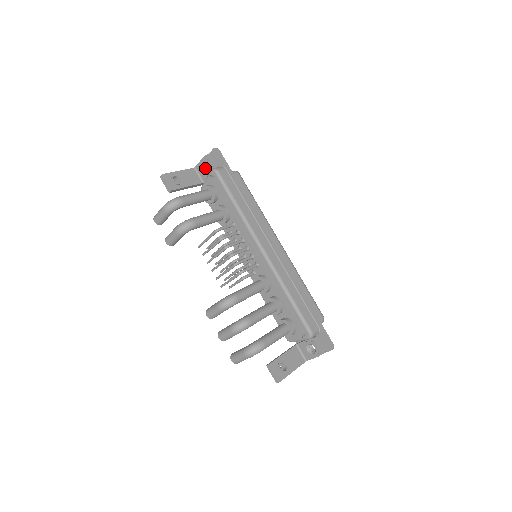
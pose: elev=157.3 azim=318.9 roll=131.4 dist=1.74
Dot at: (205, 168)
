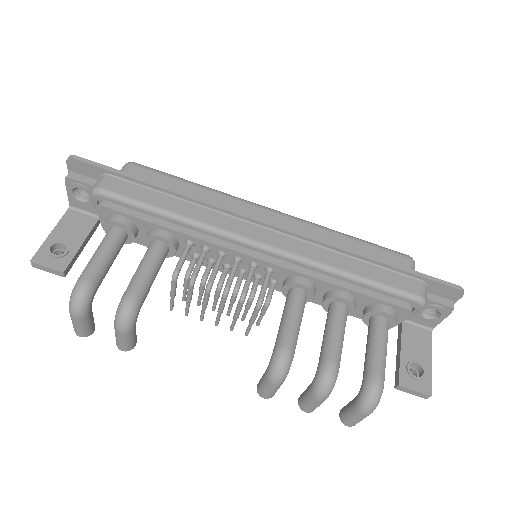
Dot at: (82, 197)
